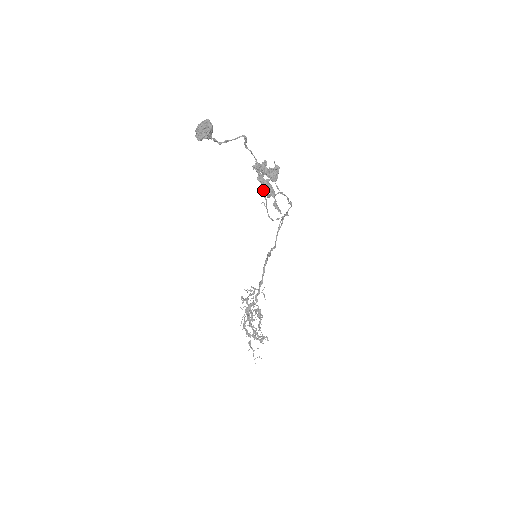
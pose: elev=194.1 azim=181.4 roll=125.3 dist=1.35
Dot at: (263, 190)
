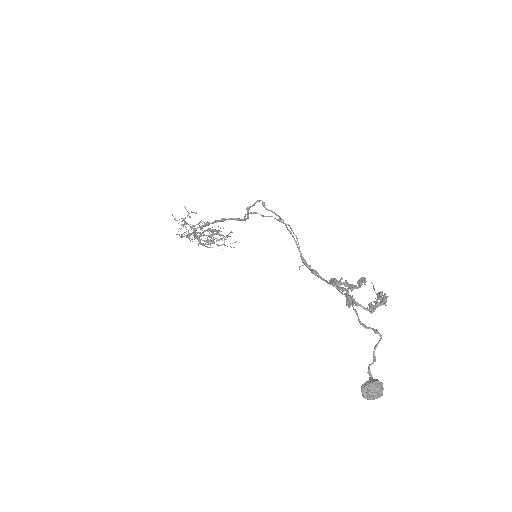
Dot at: (324, 280)
